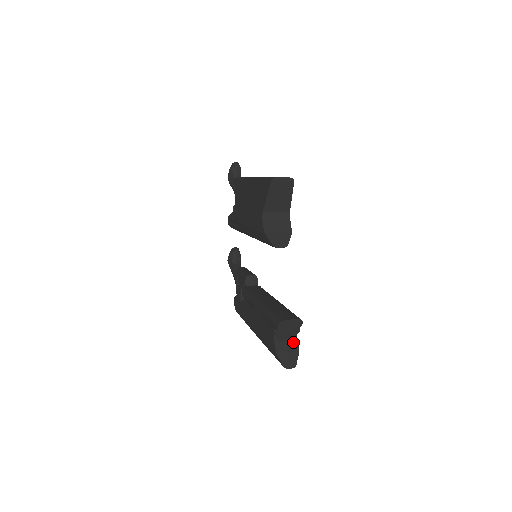
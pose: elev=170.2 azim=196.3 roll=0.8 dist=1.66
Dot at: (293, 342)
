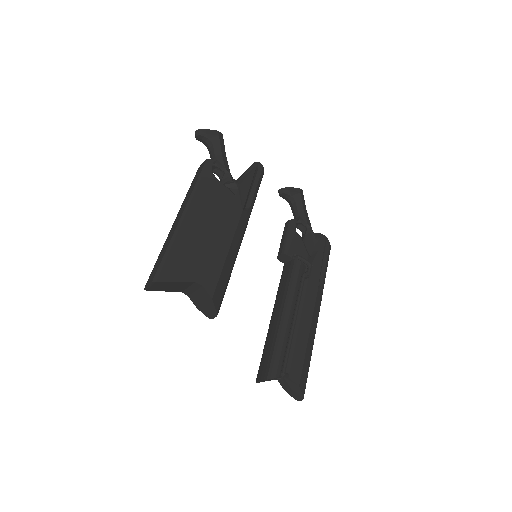
Dot at: (290, 379)
